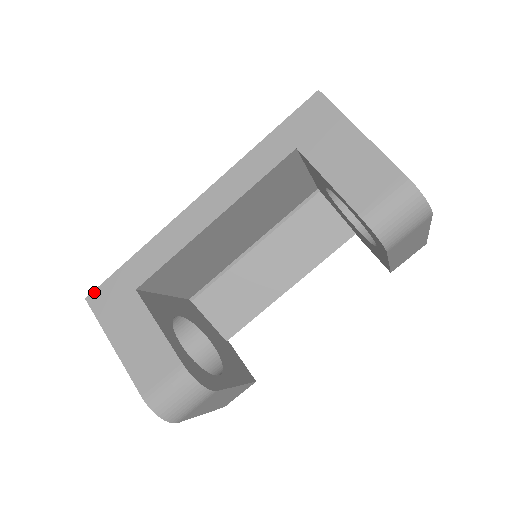
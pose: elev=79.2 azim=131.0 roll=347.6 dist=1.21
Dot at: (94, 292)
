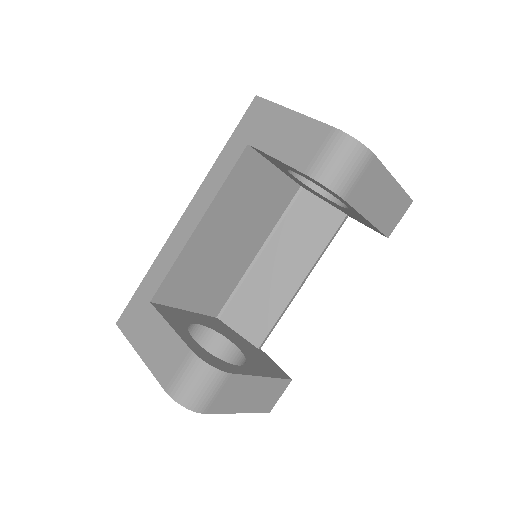
Dot at: (121, 316)
